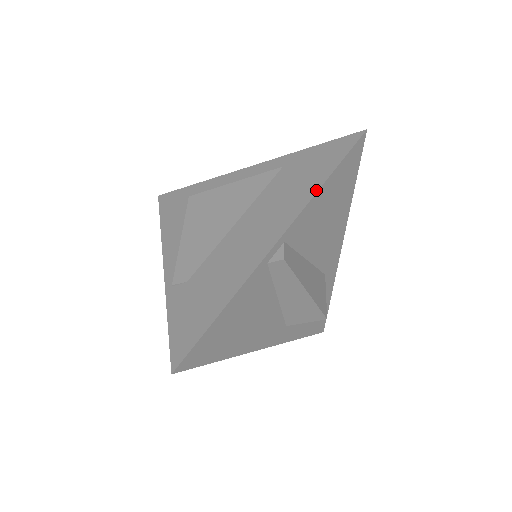
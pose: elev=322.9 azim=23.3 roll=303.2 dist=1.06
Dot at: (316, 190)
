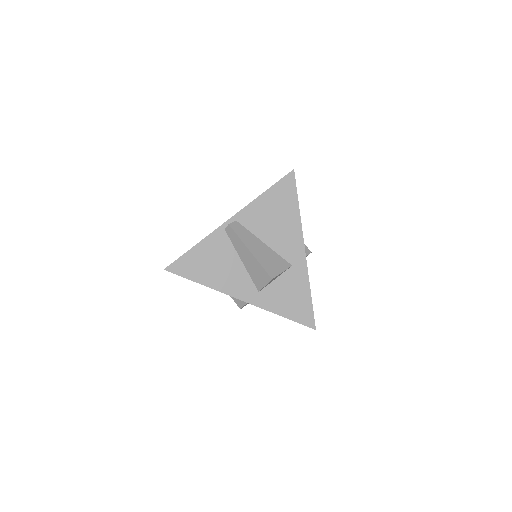
Dot at: (258, 197)
